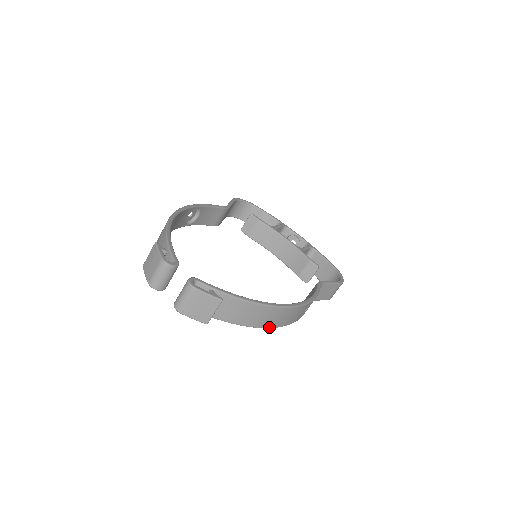
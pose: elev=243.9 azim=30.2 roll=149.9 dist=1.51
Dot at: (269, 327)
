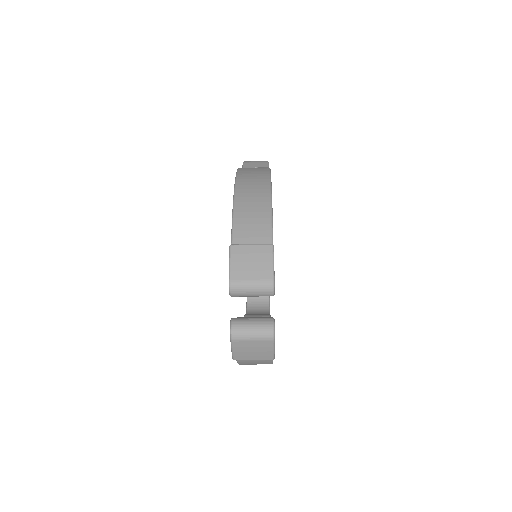
Dot at: occluded
